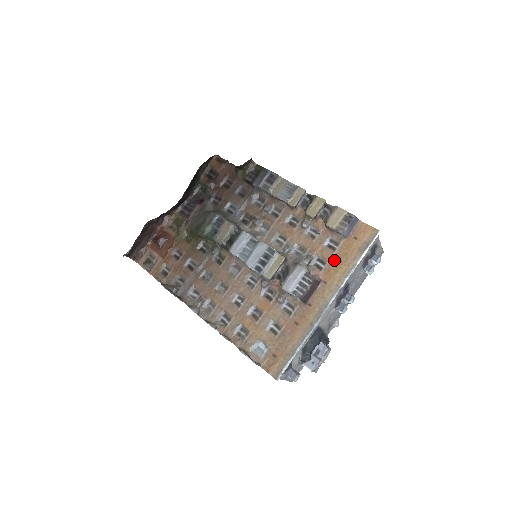
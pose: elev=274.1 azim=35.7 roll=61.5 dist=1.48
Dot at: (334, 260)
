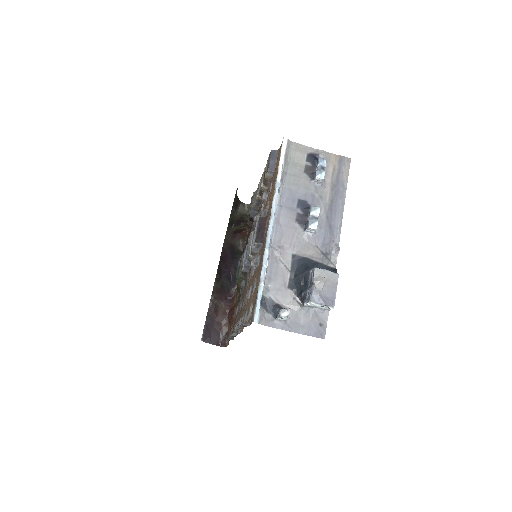
Dot at: (271, 192)
